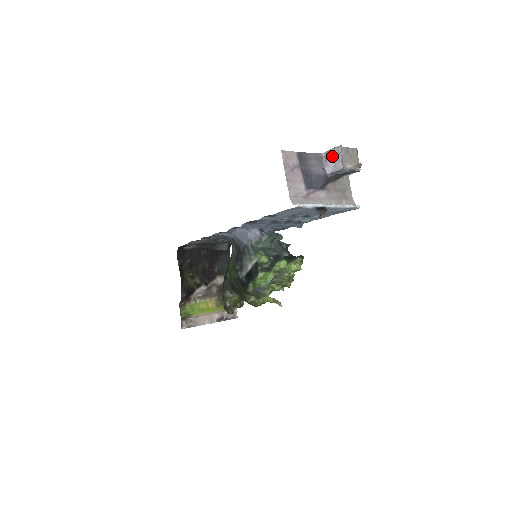
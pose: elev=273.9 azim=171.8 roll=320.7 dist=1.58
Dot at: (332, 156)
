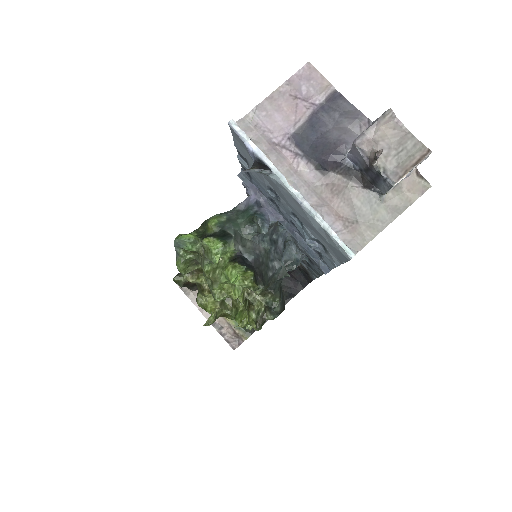
Dot at: occluded
